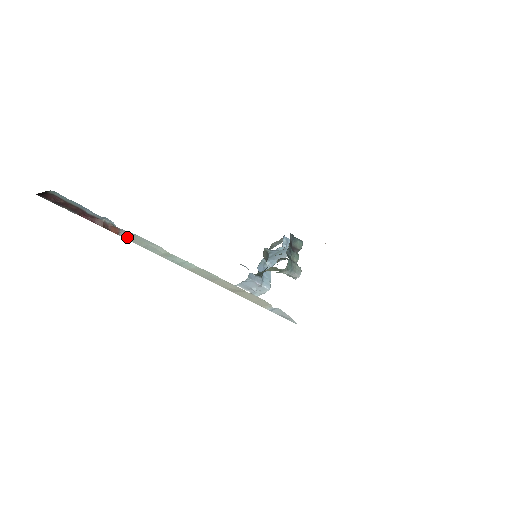
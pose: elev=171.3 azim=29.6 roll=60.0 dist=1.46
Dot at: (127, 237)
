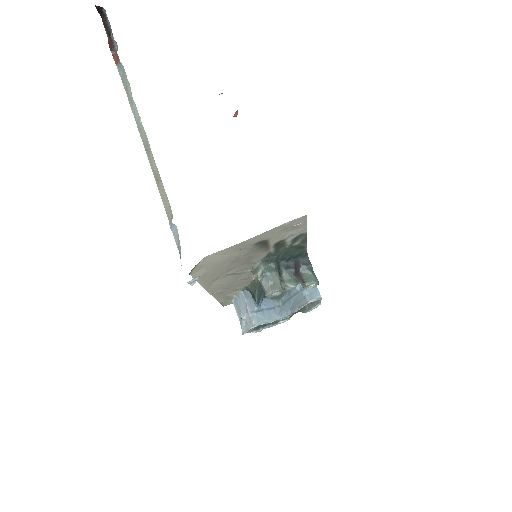
Dot at: (120, 70)
